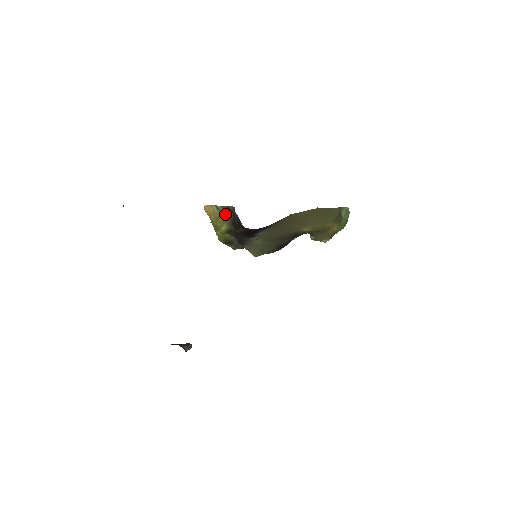
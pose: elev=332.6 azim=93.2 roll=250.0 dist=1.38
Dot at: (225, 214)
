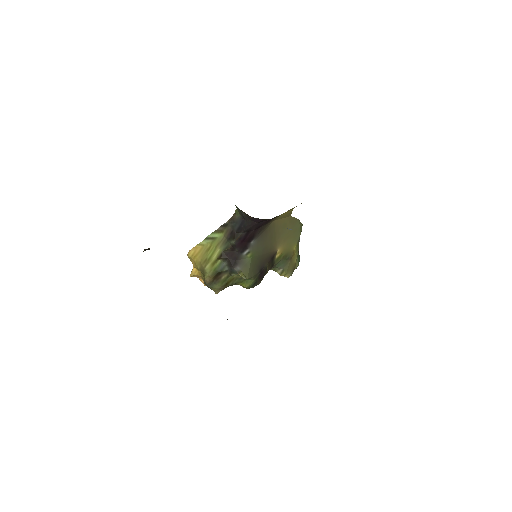
Dot at: (219, 236)
